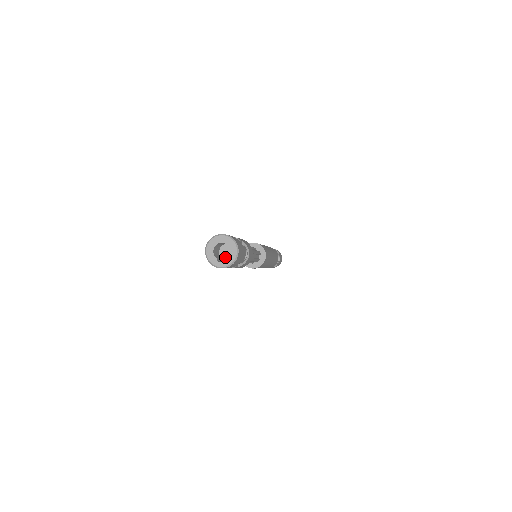
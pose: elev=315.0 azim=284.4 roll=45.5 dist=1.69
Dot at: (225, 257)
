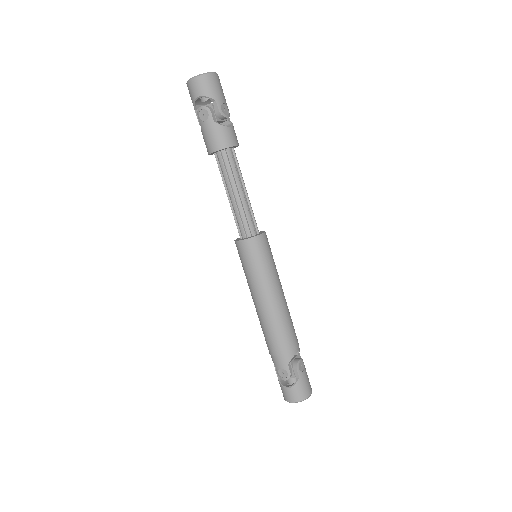
Dot at: occluded
